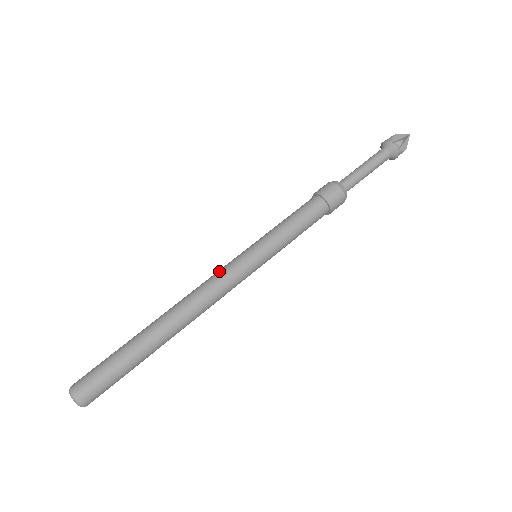
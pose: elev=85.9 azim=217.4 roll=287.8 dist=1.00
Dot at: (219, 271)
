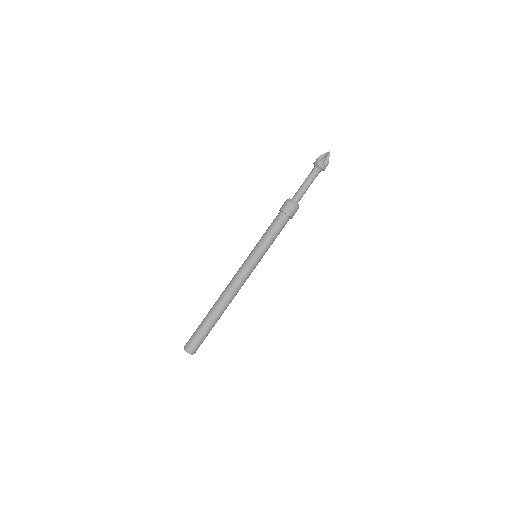
Dot at: (238, 270)
